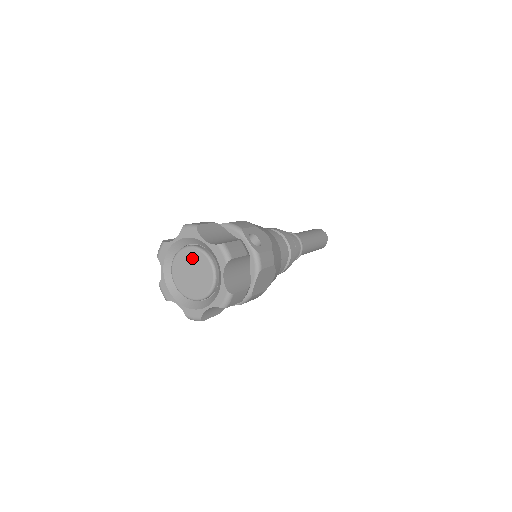
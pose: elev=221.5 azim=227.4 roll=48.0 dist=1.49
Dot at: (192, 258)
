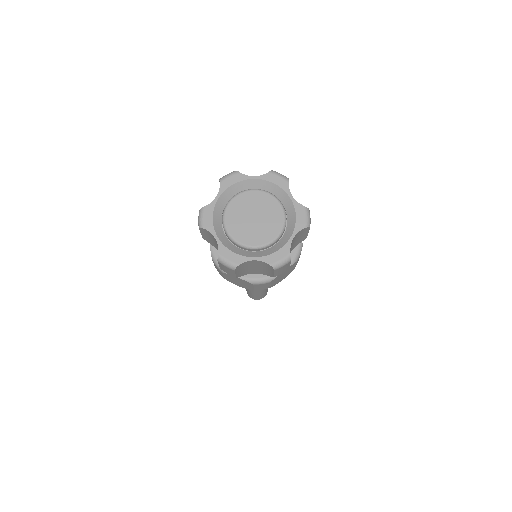
Dot at: (264, 203)
